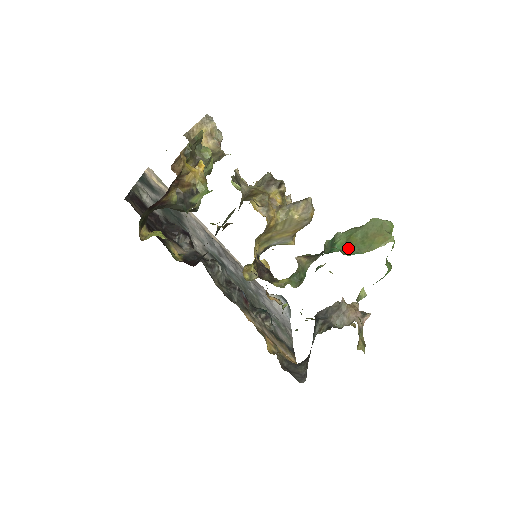
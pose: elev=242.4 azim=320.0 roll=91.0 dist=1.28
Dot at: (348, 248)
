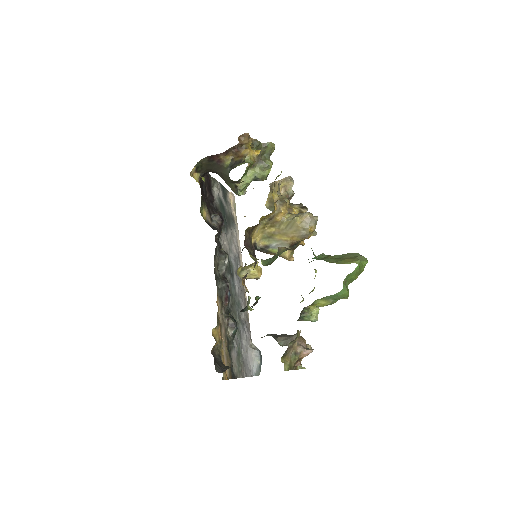
Dot at: occluded
